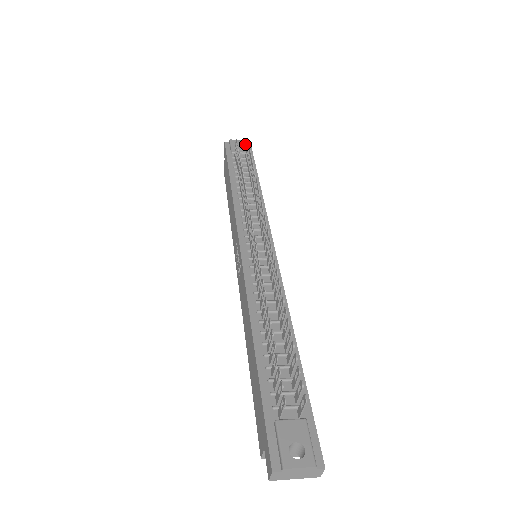
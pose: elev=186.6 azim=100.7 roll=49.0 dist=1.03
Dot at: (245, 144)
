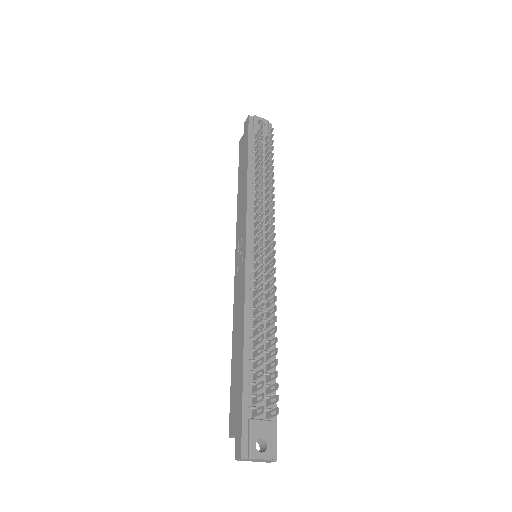
Dot at: (267, 125)
